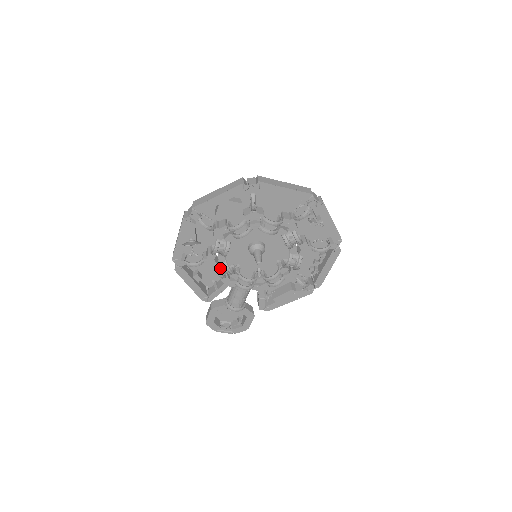
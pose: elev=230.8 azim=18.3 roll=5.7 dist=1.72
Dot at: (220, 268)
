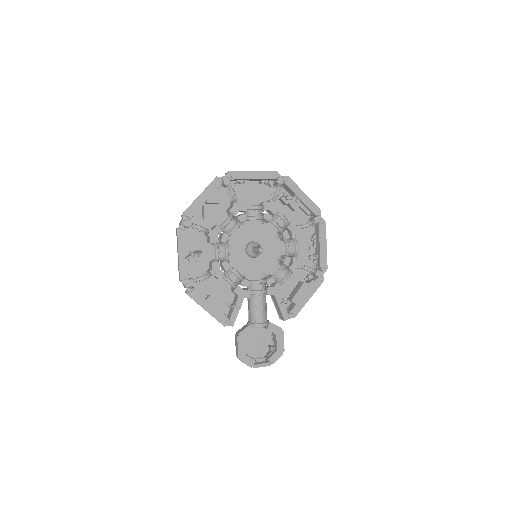
Dot at: (228, 276)
